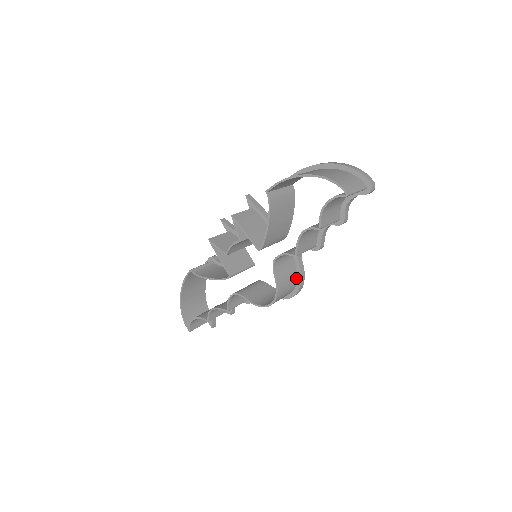
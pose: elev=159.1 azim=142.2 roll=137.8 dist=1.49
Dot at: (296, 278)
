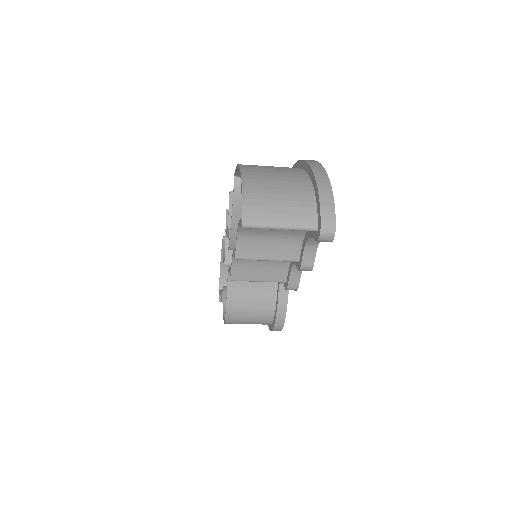
Dot at: (273, 310)
